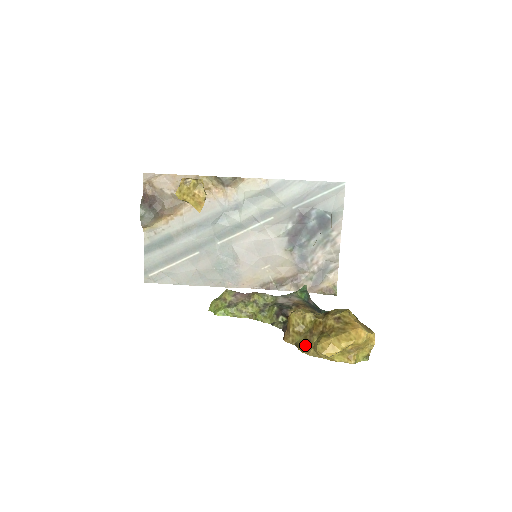
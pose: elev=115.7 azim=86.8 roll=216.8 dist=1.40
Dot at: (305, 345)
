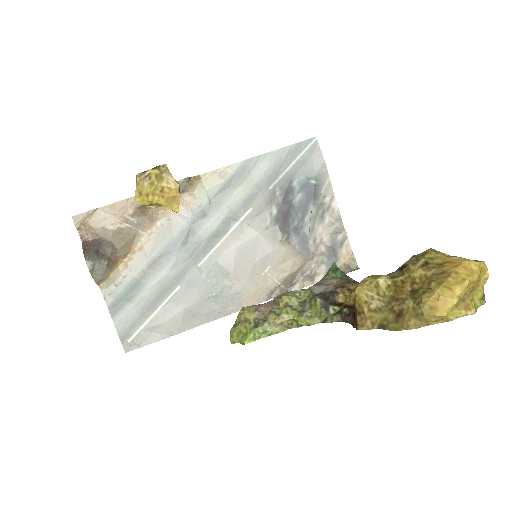
Dot at: (396, 320)
